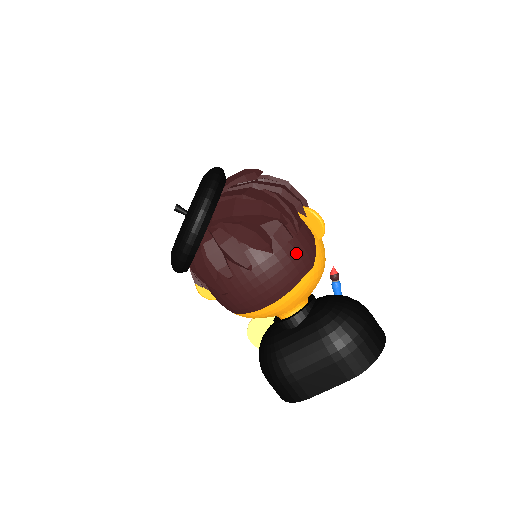
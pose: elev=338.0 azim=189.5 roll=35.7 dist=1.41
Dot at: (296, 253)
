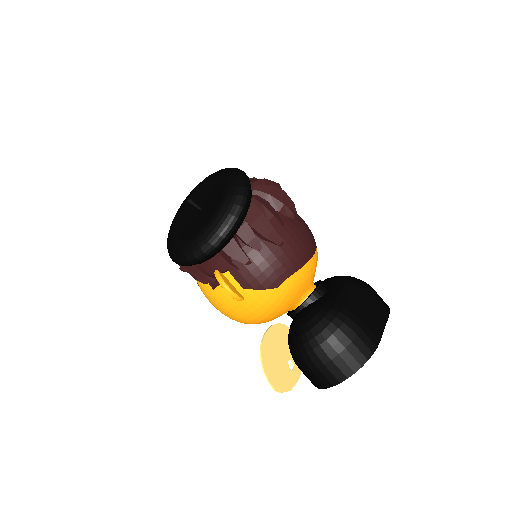
Dot at: occluded
